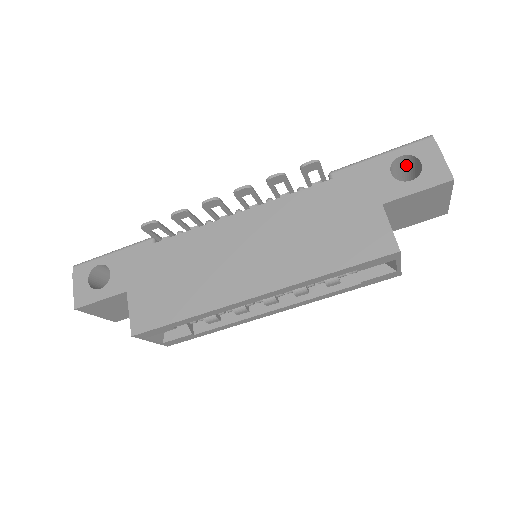
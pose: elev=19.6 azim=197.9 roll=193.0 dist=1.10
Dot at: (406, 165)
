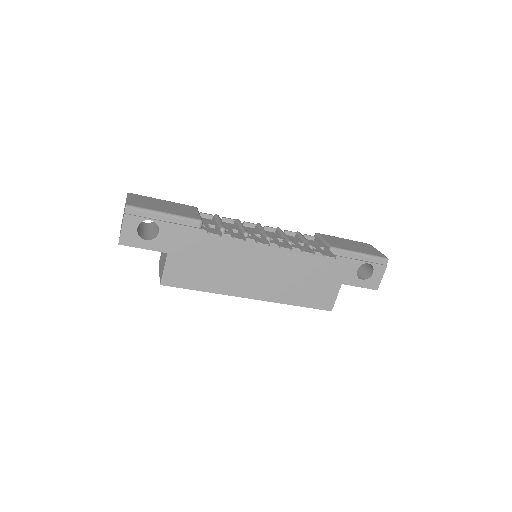
Dot at: occluded
